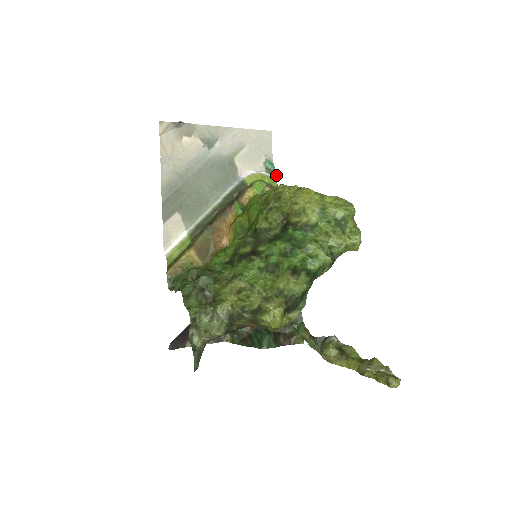
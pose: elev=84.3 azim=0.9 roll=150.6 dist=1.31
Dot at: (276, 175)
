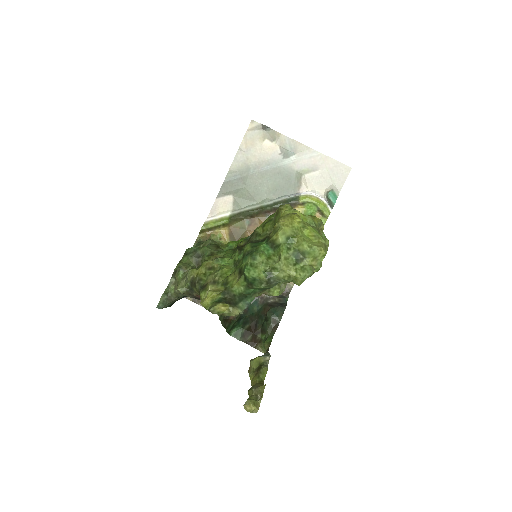
Dot at: occluded
